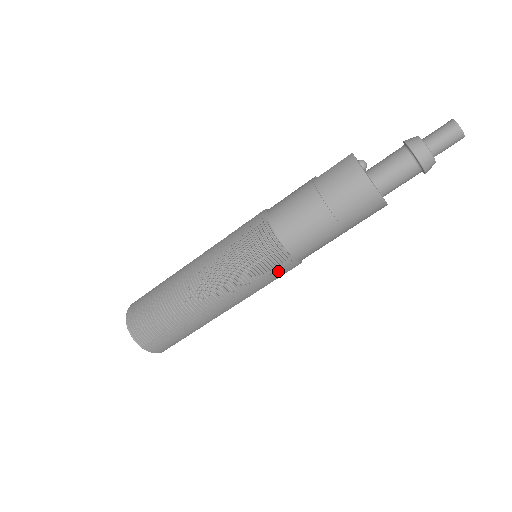
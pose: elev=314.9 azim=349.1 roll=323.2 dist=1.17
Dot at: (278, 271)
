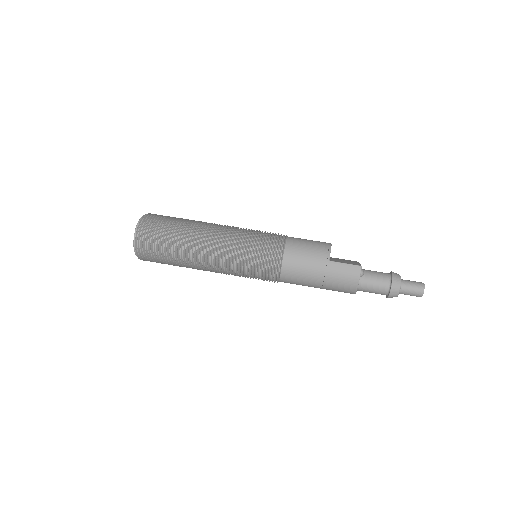
Dot at: (265, 279)
